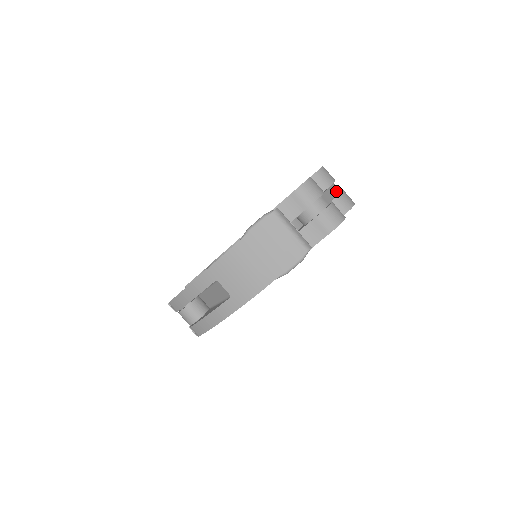
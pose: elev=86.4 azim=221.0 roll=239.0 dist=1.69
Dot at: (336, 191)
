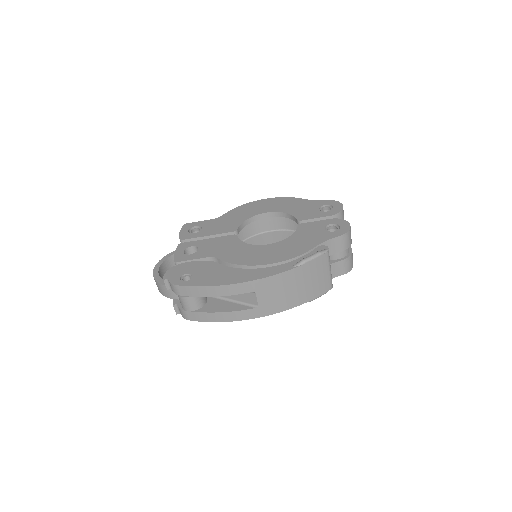
Dot at: occluded
